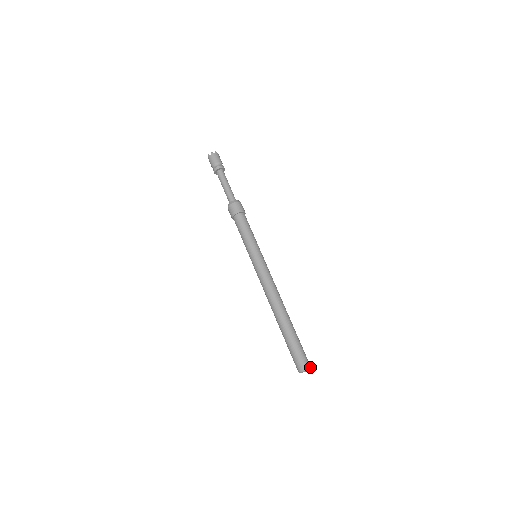
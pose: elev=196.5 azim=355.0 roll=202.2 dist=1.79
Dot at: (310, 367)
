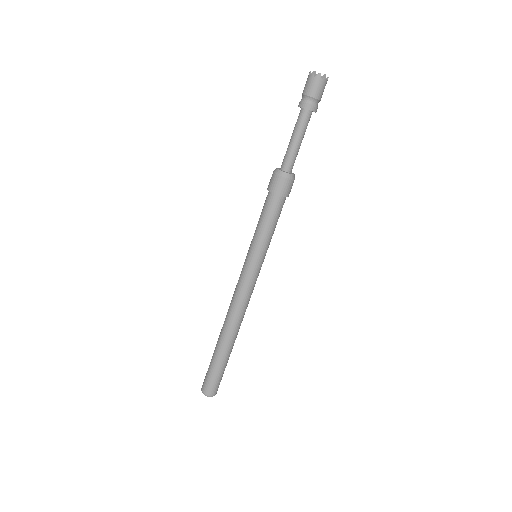
Dot at: (211, 396)
